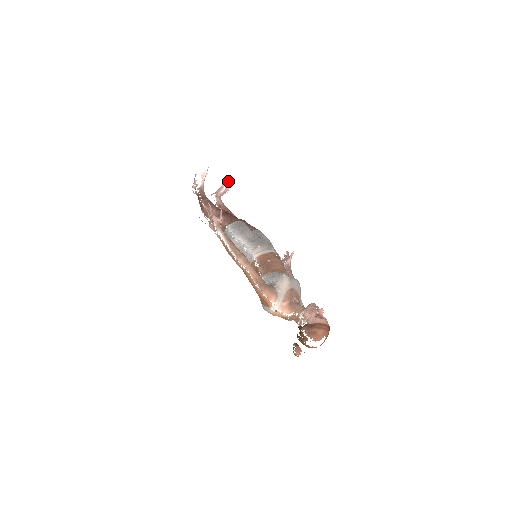
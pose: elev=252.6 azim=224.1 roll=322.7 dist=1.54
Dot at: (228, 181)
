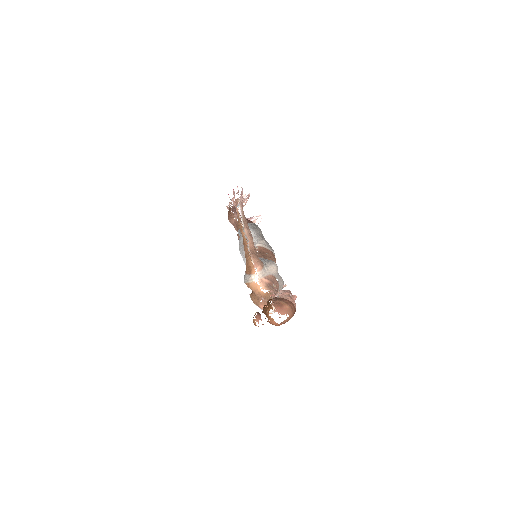
Dot at: (258, 216)
